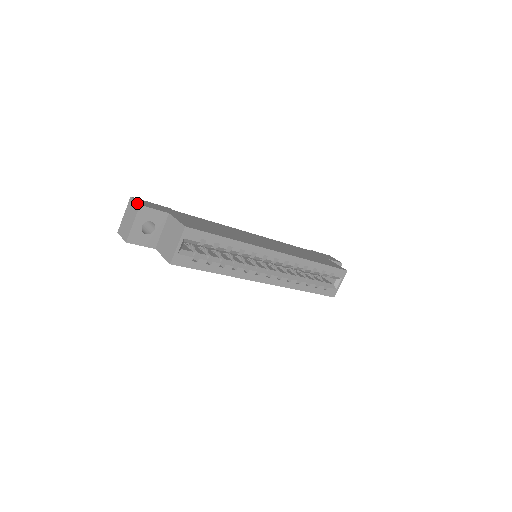
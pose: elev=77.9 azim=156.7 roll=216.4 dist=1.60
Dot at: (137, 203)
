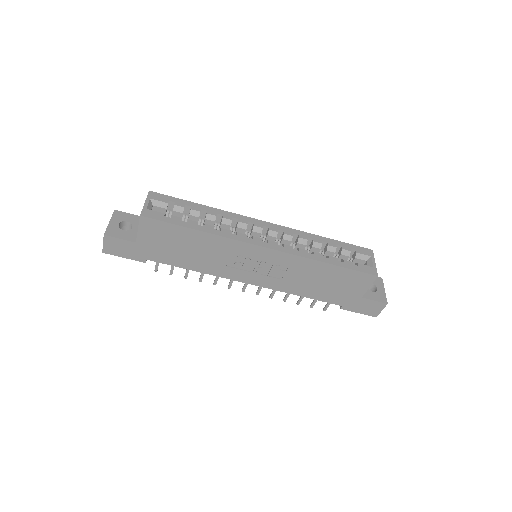
Dot at: occluded
